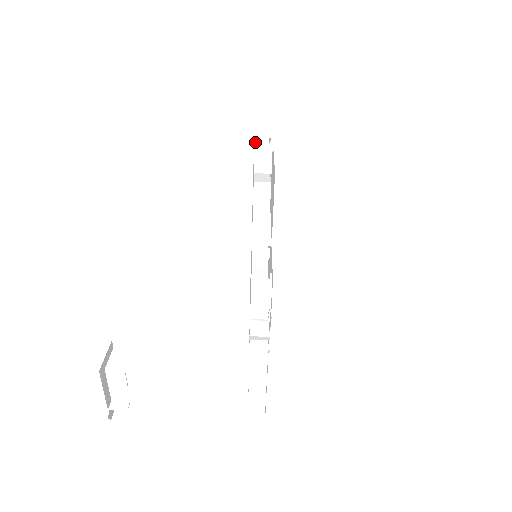
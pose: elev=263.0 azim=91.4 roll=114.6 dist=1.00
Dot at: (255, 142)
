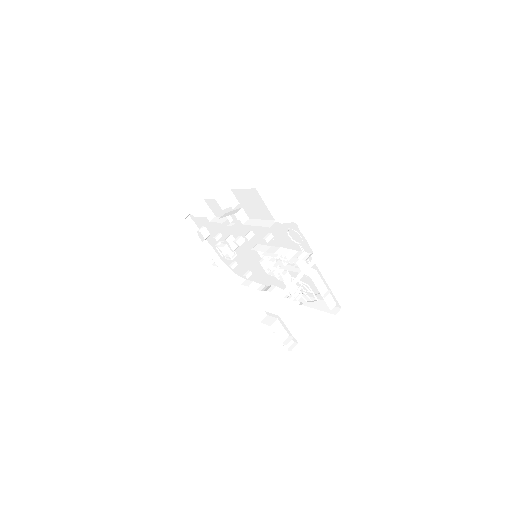
Dot at: (224, 195)
